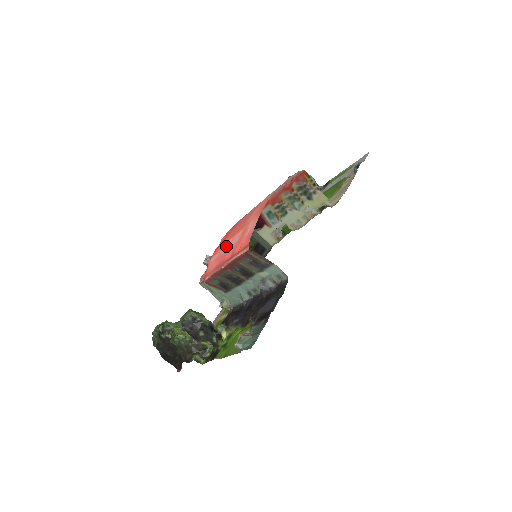
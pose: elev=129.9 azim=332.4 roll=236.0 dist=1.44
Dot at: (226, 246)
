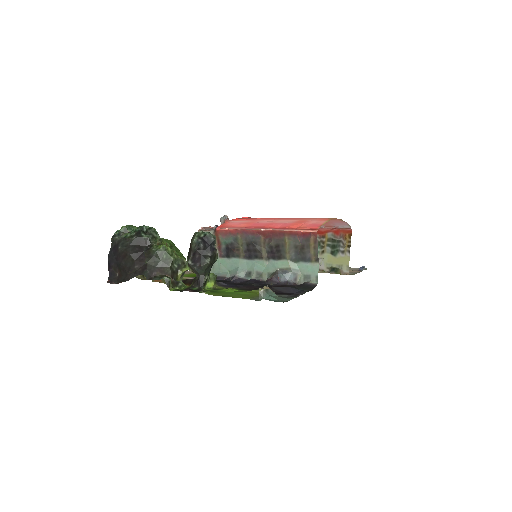
Dot at: (264, 221)
